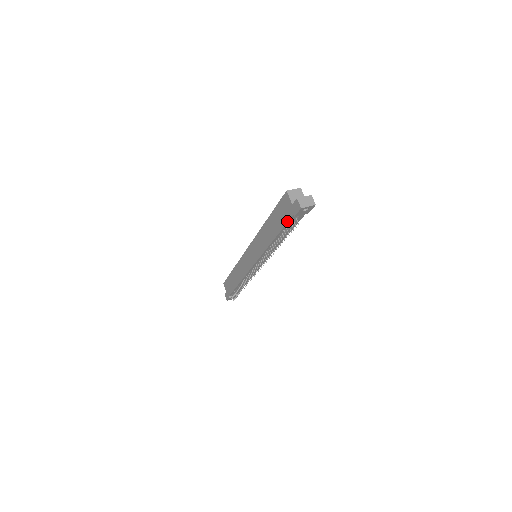
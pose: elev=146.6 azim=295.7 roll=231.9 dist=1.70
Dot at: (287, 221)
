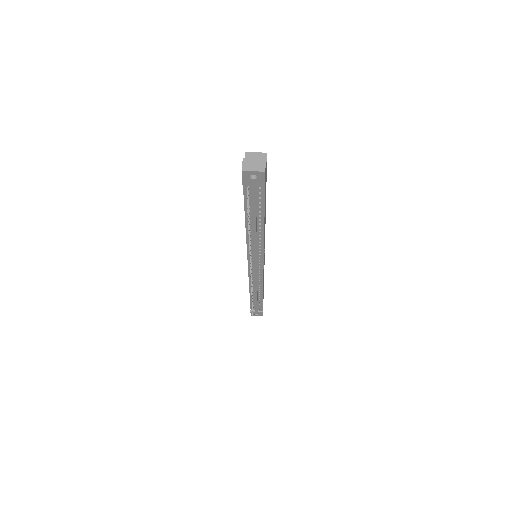
Dot at: (243, 194)
